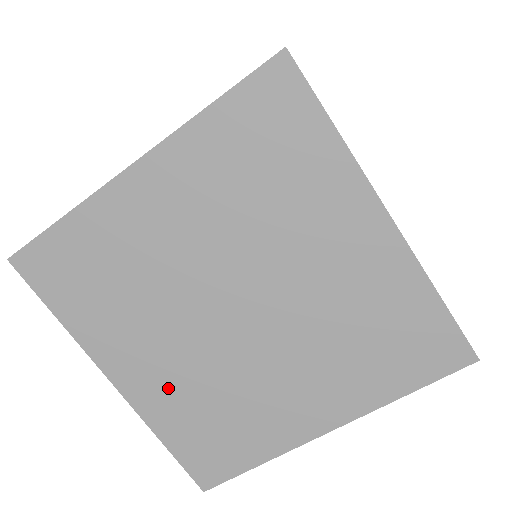
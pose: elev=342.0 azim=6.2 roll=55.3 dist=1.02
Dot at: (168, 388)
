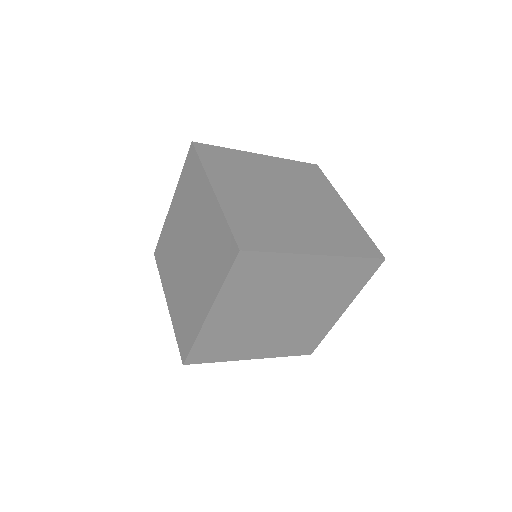
Dot at: (176, 301)
